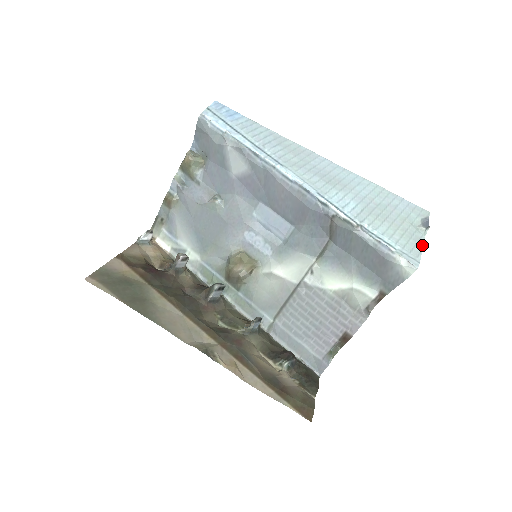
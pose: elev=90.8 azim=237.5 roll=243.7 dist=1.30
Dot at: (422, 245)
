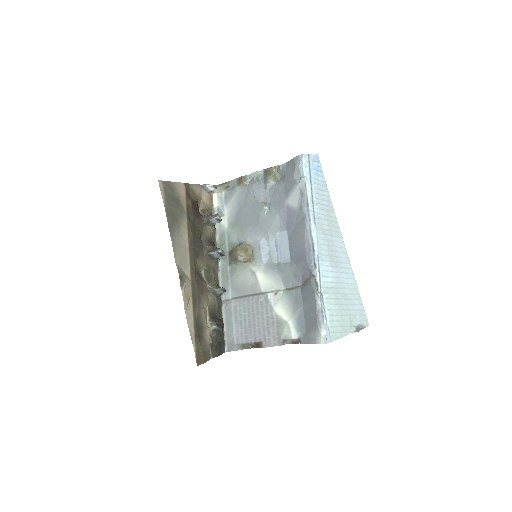
Dot at: (343, 336)
